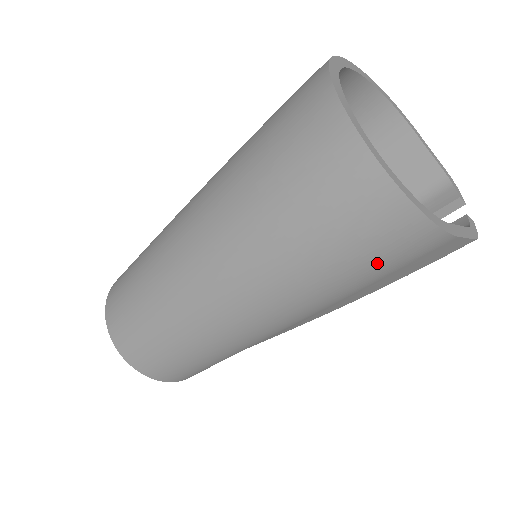
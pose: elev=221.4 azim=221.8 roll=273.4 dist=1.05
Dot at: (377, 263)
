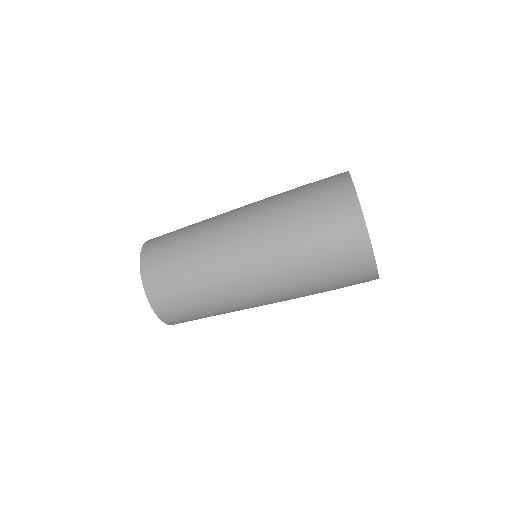
Dot at: occluded
